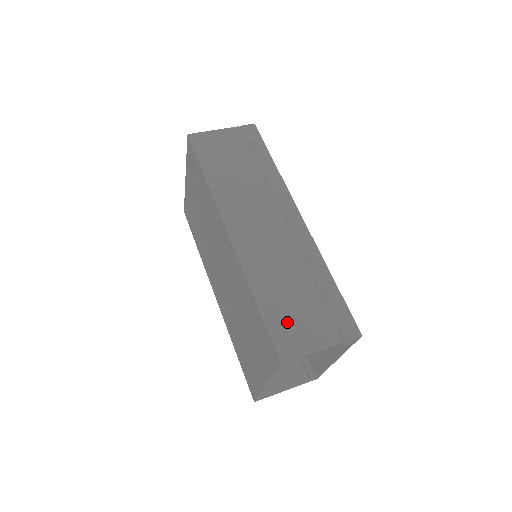
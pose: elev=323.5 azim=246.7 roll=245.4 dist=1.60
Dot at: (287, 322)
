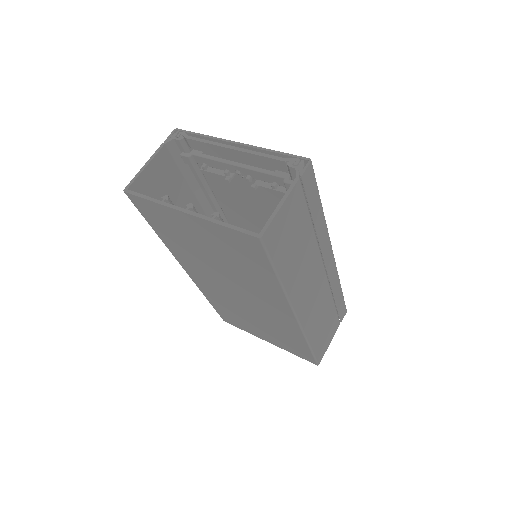
Dot at: (322, 342)
